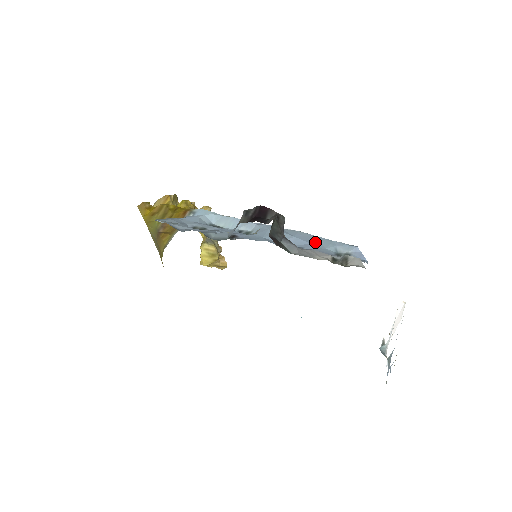
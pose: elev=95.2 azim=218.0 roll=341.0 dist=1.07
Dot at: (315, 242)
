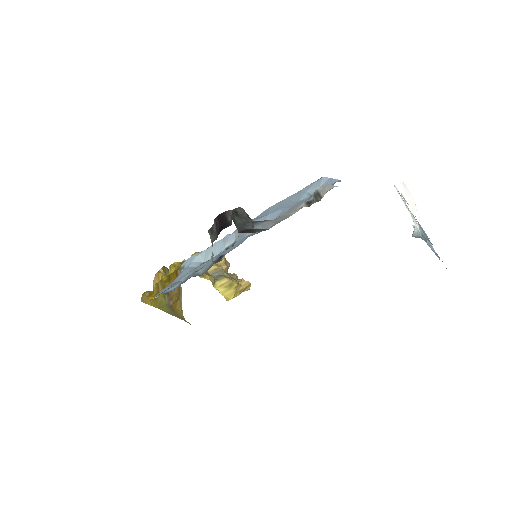
Dot at: (287, 204)
